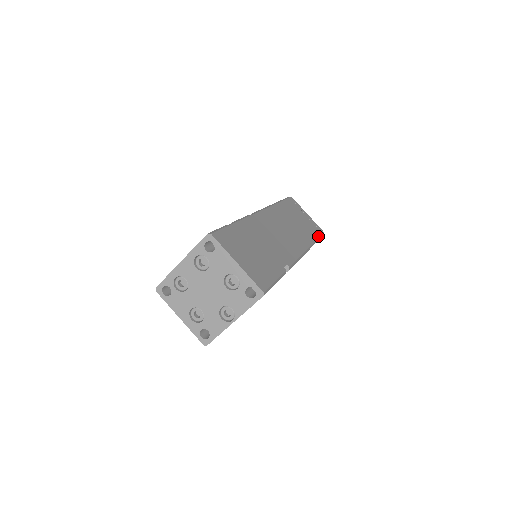
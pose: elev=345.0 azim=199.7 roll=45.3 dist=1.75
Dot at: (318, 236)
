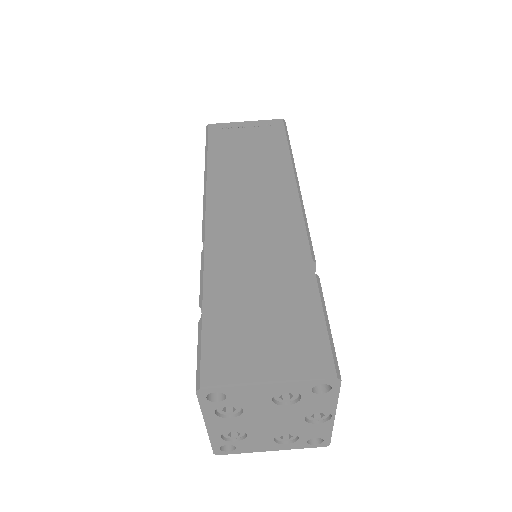
Dot at: (284, 138)
